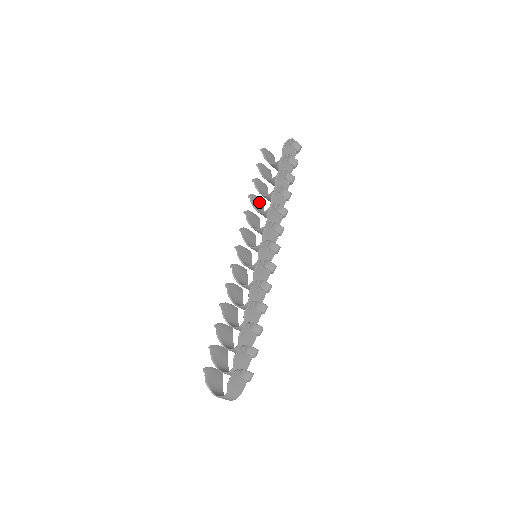
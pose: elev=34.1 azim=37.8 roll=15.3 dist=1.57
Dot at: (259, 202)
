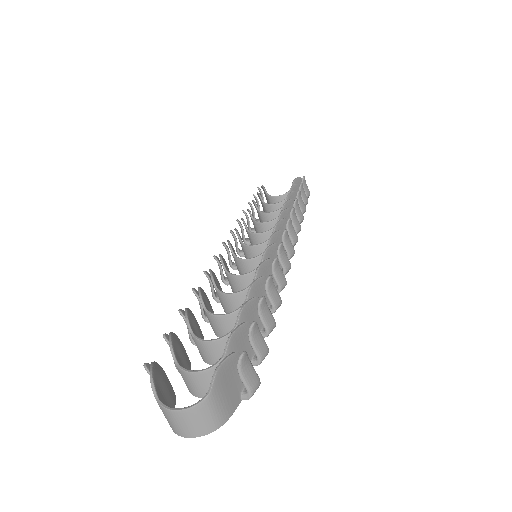
Dot at: occluded
